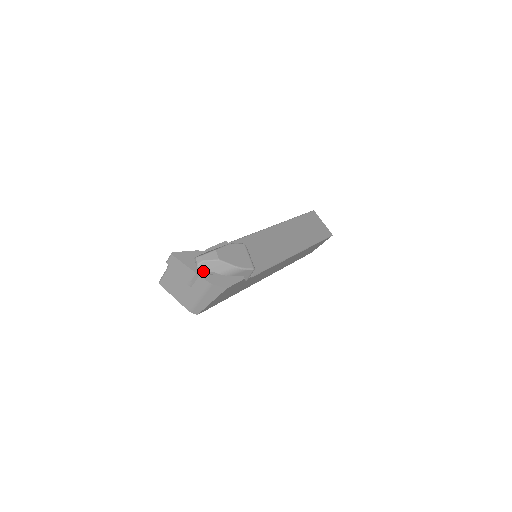
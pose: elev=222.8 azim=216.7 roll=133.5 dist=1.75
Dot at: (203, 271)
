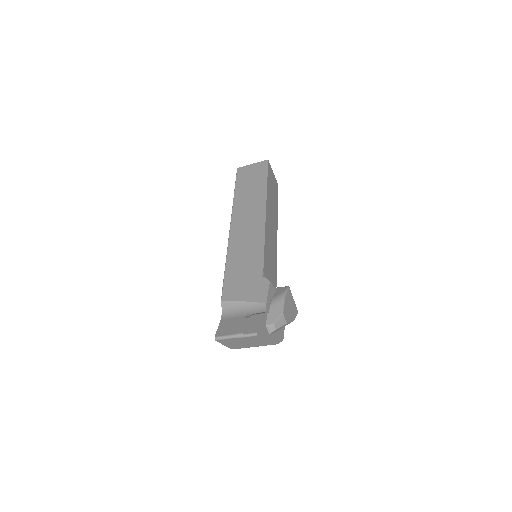
Dot at: (272, 335)
